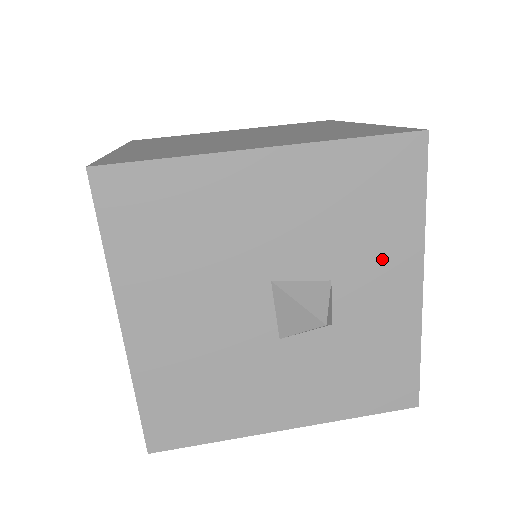
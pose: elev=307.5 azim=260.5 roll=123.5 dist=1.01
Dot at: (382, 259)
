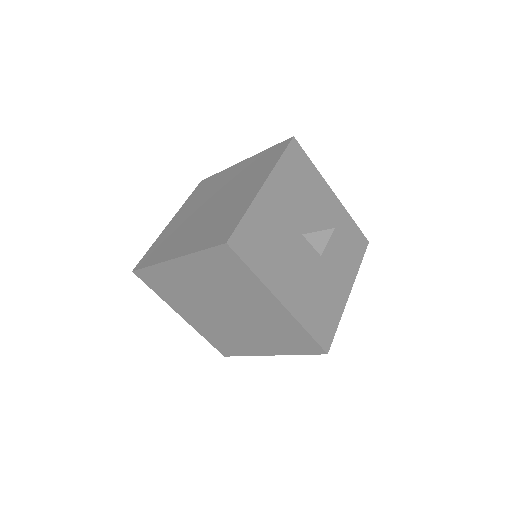
Dot at: (319, 194)
